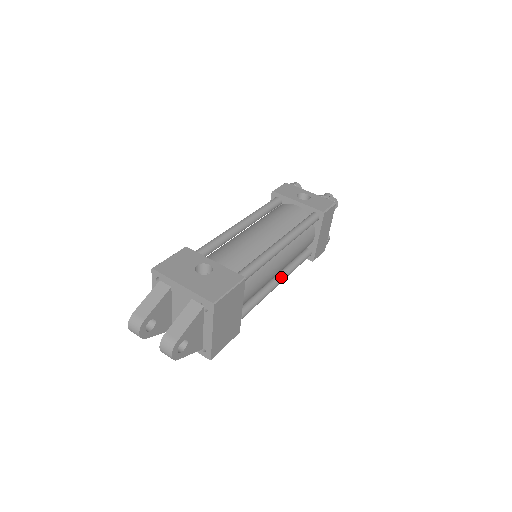
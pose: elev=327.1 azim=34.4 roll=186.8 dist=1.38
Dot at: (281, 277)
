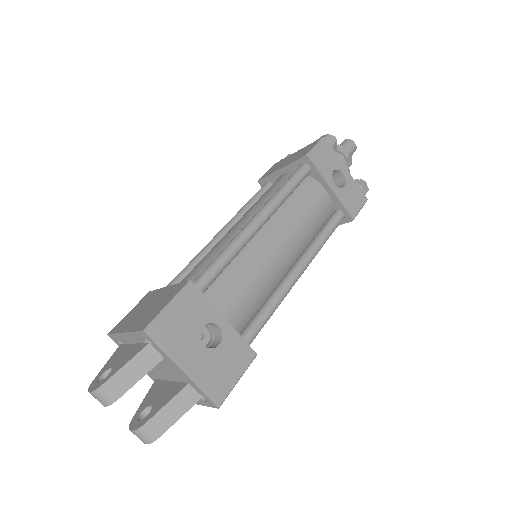
Dot at: occluded
